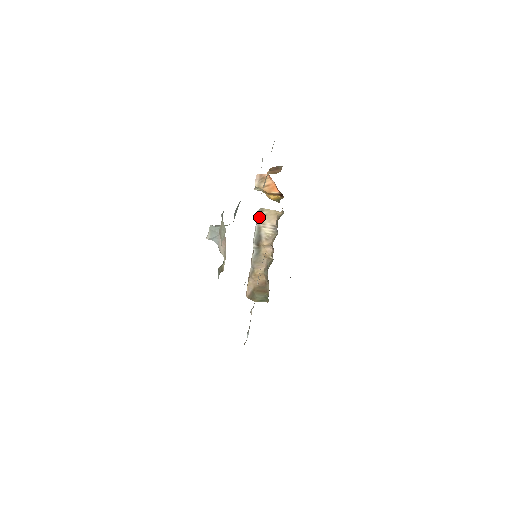
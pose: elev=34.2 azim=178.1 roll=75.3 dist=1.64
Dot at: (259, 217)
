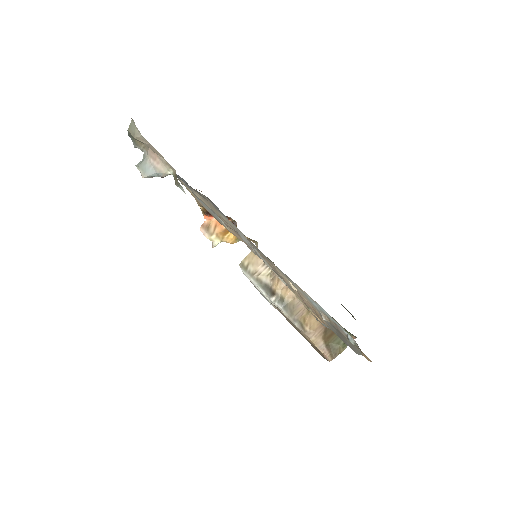
Dot at: (247, 272)
